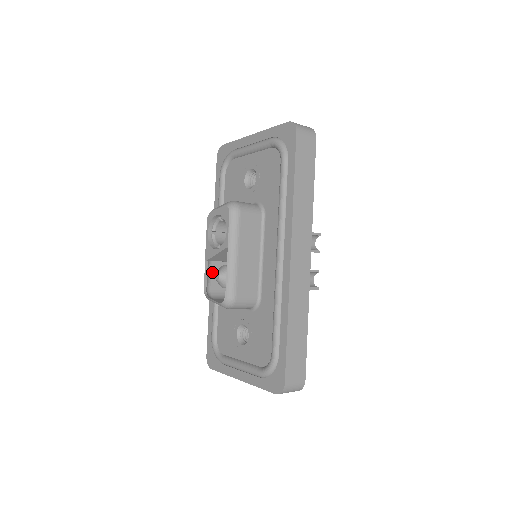
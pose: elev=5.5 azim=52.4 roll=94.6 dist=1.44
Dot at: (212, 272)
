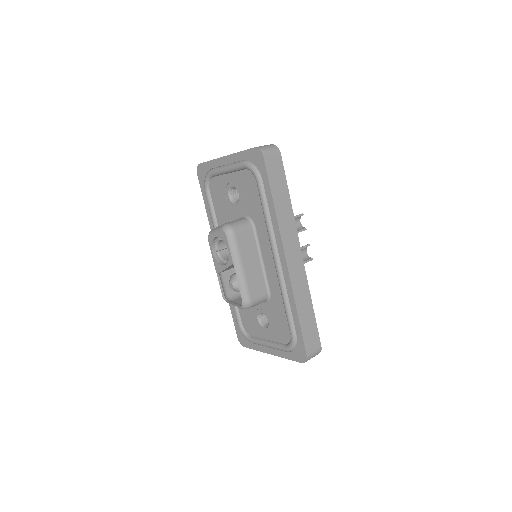
Dot at: (224, 279)
